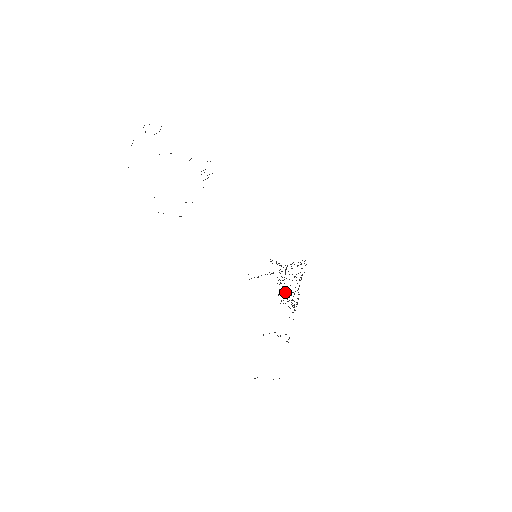
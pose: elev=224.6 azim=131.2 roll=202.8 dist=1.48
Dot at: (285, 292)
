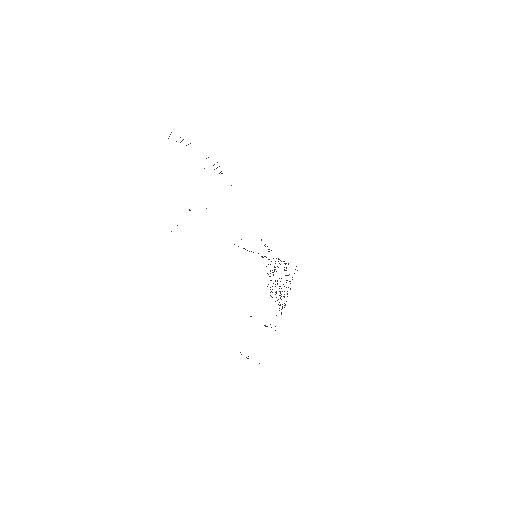
Dot at: occluded
